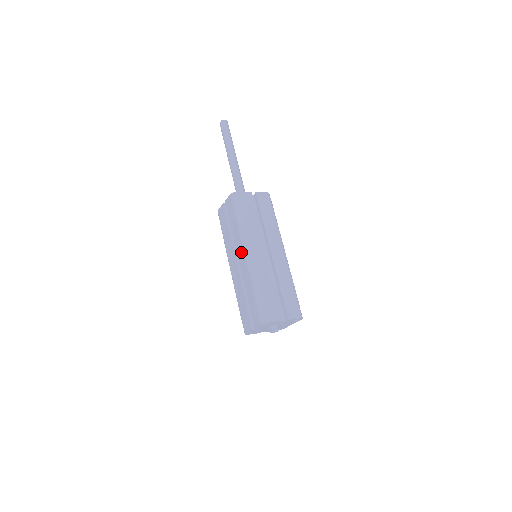
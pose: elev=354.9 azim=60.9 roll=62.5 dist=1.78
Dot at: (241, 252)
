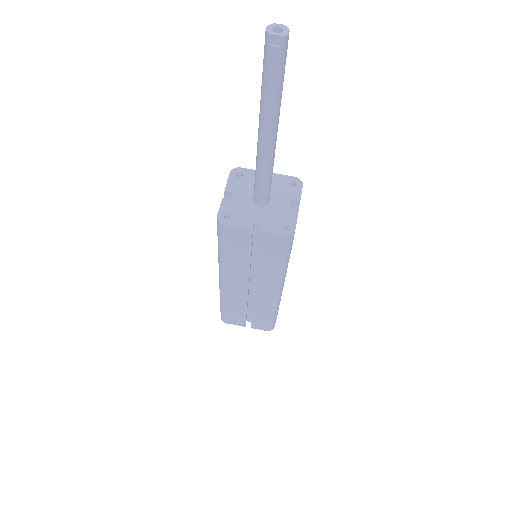
Dot at: (269, 288)
